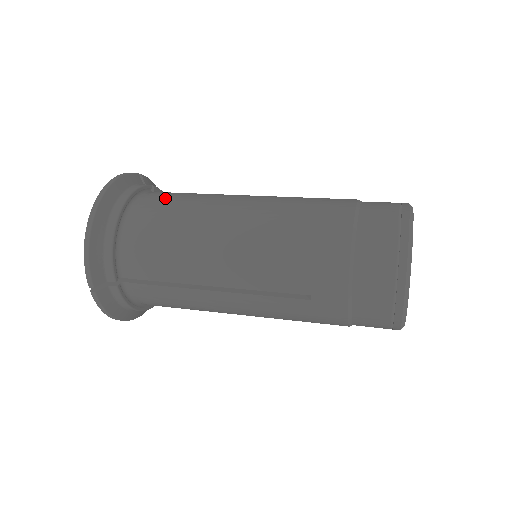
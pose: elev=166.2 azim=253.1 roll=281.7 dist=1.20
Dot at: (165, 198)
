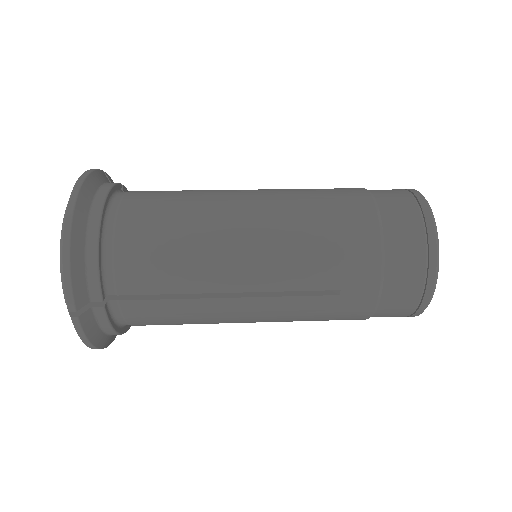
Dot at: (150, 196)
